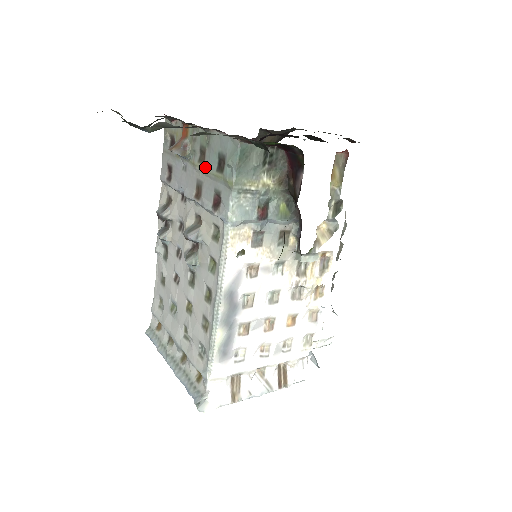
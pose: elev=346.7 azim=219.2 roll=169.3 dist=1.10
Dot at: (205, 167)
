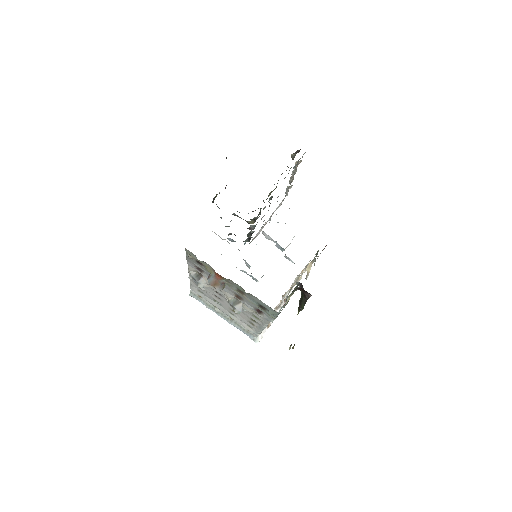
Dot at: (245, 298)
